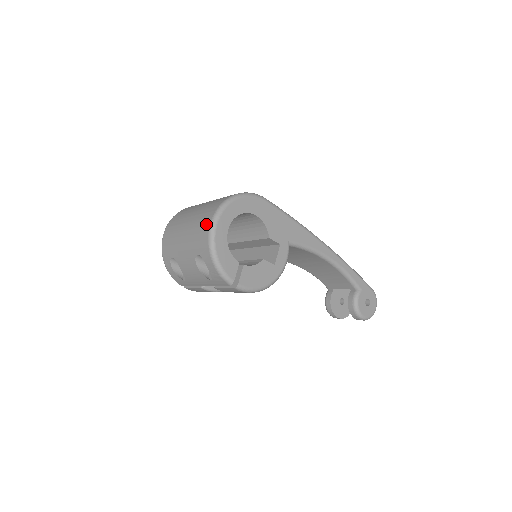
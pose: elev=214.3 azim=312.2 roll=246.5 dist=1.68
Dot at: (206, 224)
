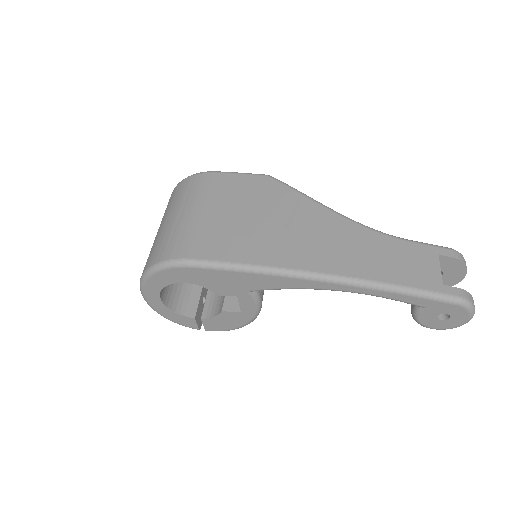
Dot at: occluded
